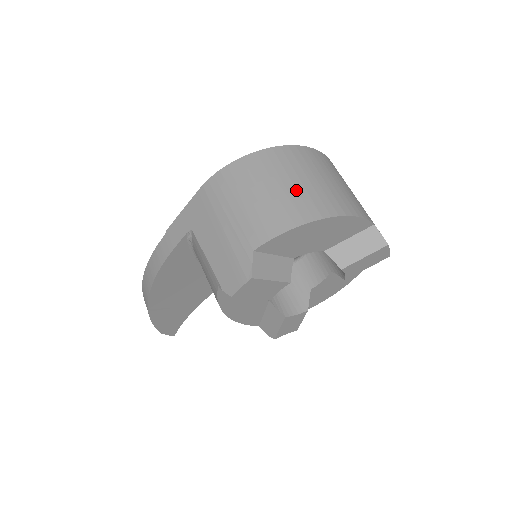
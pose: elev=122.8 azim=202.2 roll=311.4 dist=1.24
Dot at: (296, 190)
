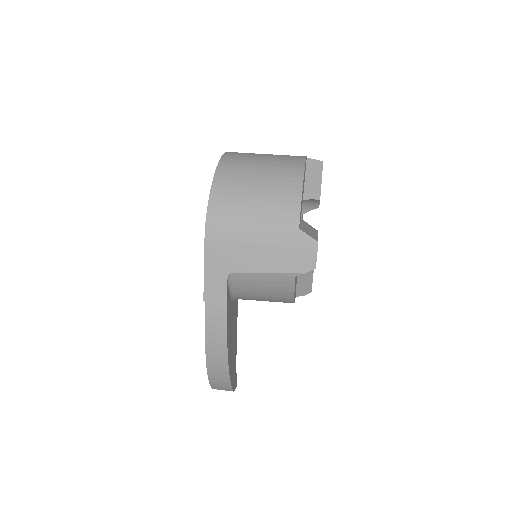
Dot at: (269, 175)
